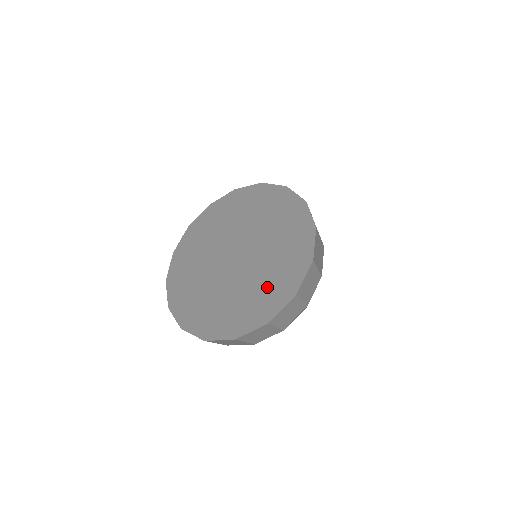
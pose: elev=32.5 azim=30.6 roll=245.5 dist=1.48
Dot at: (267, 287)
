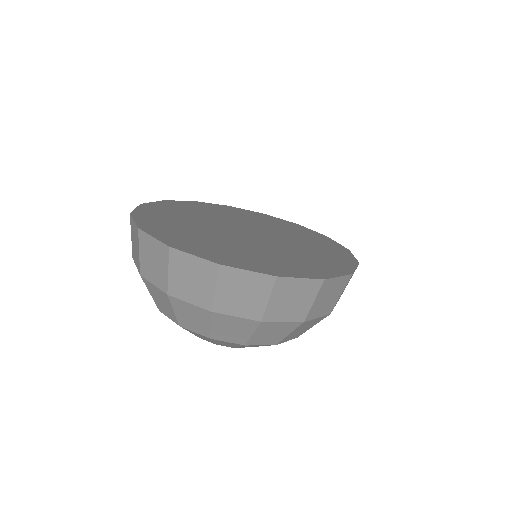
Dot at: (308, 259)
